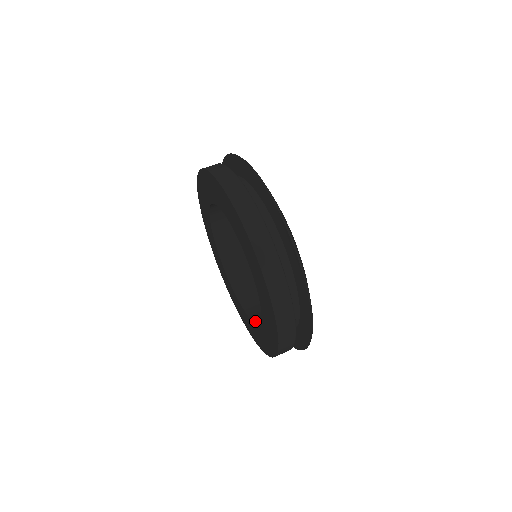
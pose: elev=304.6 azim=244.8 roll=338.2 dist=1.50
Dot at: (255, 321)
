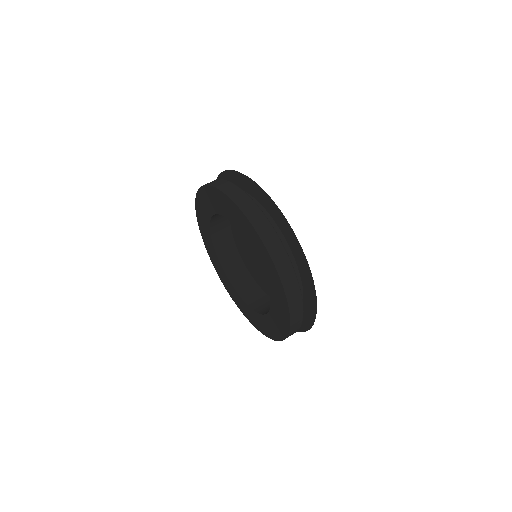
Dot at: (236, 288)
